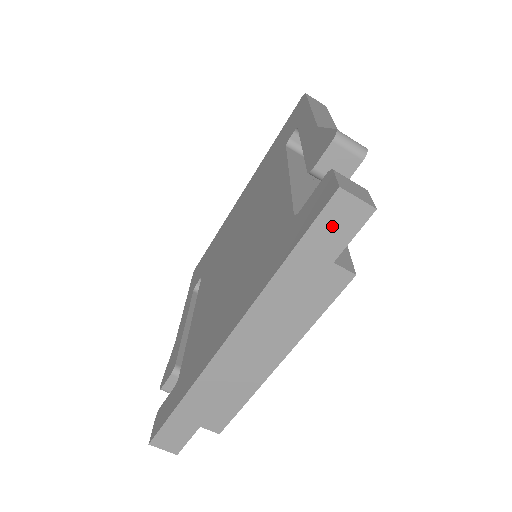
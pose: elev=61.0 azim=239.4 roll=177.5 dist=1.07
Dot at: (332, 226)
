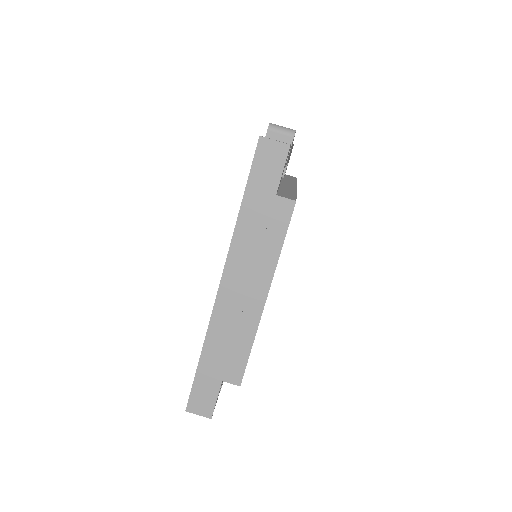
Dot at: (265, 166)
